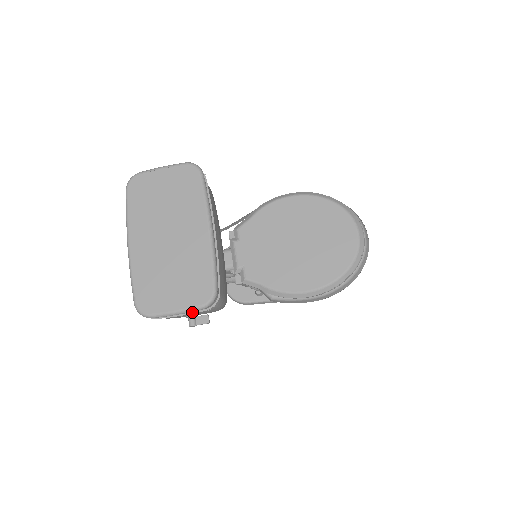
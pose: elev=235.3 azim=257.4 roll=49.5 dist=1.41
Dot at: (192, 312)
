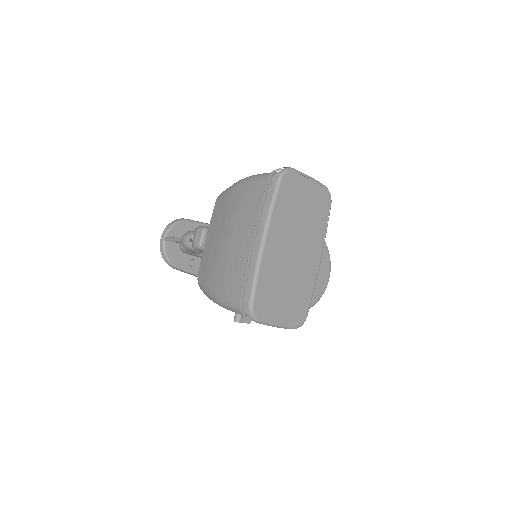
Dot at: occluded
